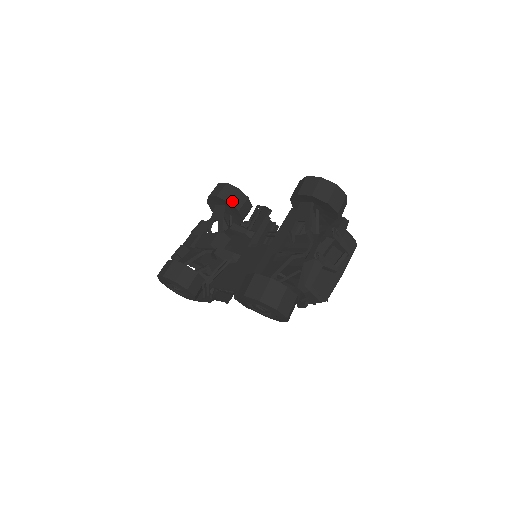
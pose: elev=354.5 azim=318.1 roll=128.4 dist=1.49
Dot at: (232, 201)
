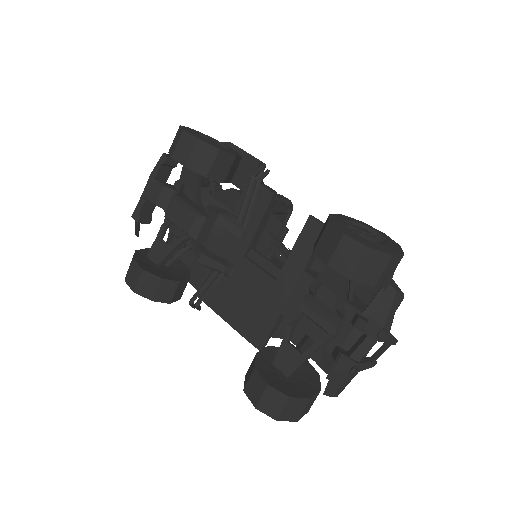
Dot at: (212, 173)
